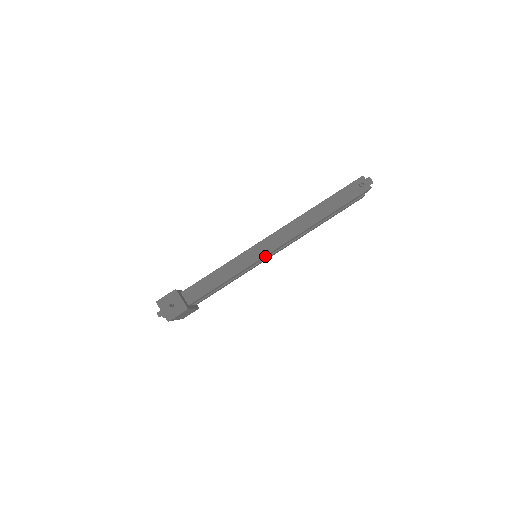
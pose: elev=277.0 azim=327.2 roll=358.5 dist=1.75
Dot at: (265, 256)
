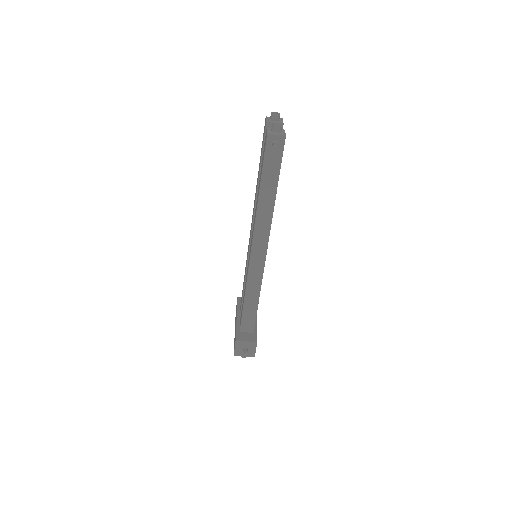
Dot at: (264, 262)
